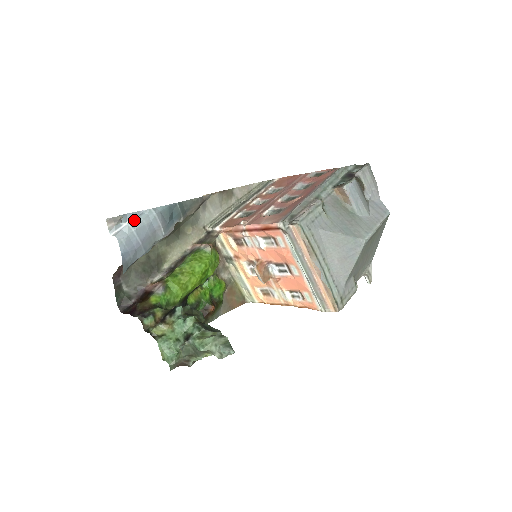
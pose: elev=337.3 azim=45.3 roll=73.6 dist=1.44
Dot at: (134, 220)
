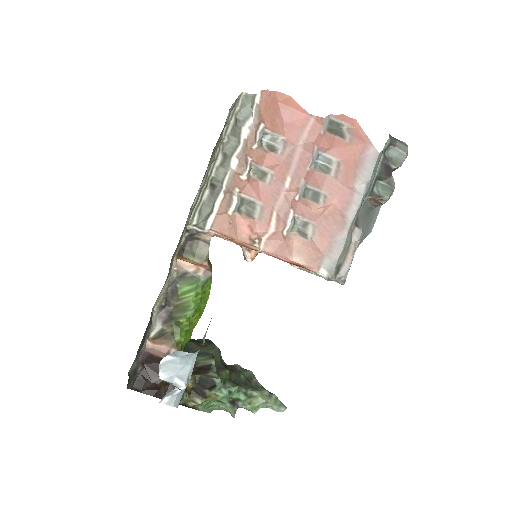
Dot at: (182, 369)
